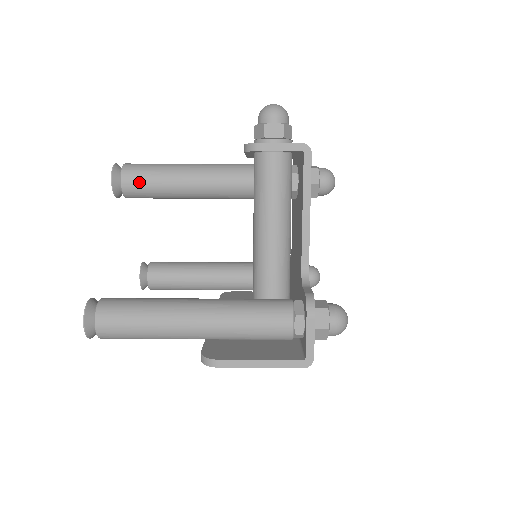
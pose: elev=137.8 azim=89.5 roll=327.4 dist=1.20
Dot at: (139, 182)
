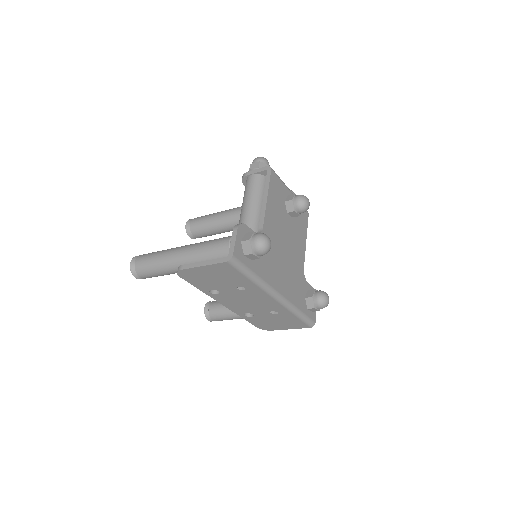
Dot at: (198, 222)
